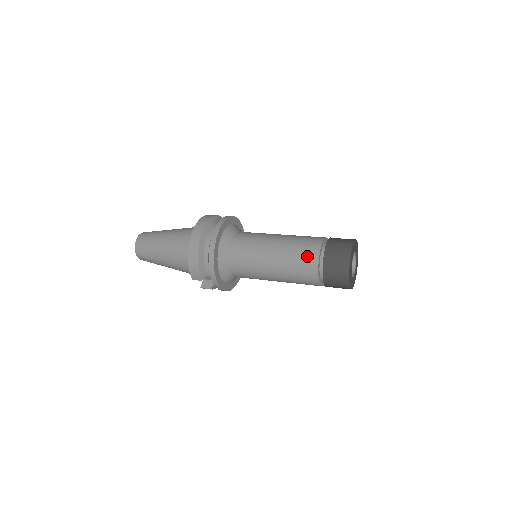
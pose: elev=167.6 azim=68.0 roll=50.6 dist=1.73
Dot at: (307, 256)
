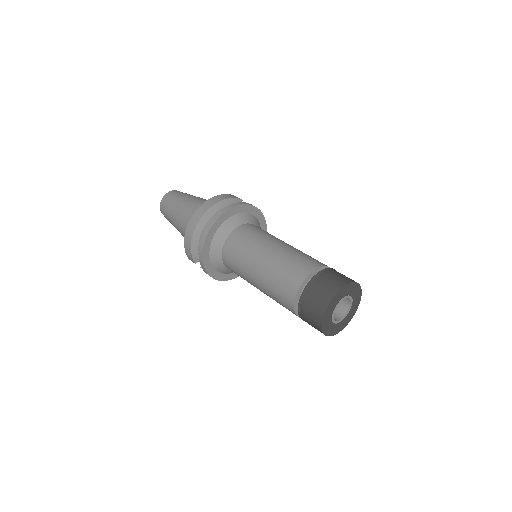
Dot at: (288, 282)
